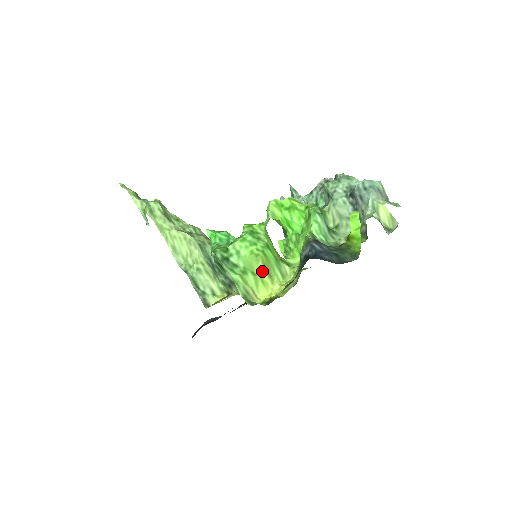
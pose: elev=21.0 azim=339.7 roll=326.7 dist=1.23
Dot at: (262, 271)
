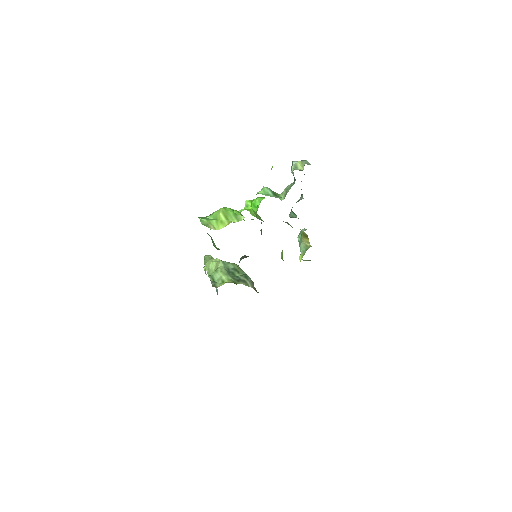
Dot at: (222, 217)
